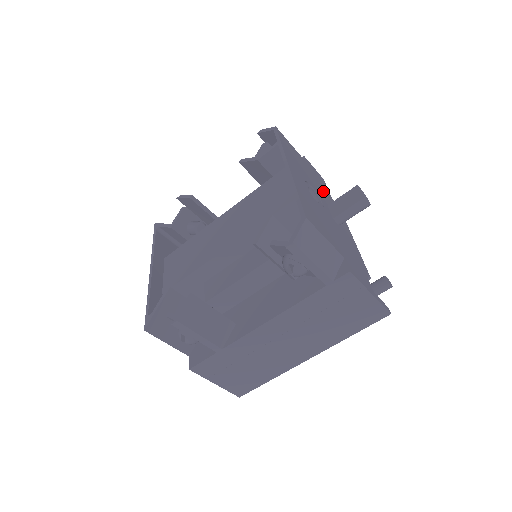
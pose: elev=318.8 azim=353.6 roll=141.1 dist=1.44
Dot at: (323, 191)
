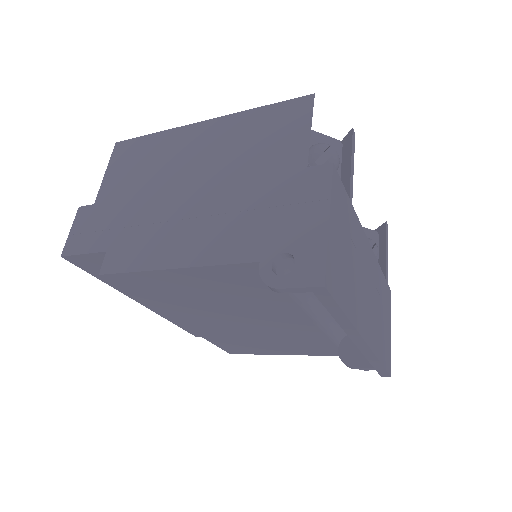
Dot at: occluded
